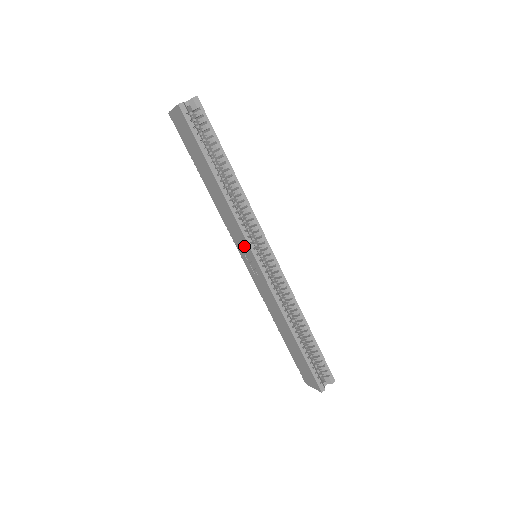
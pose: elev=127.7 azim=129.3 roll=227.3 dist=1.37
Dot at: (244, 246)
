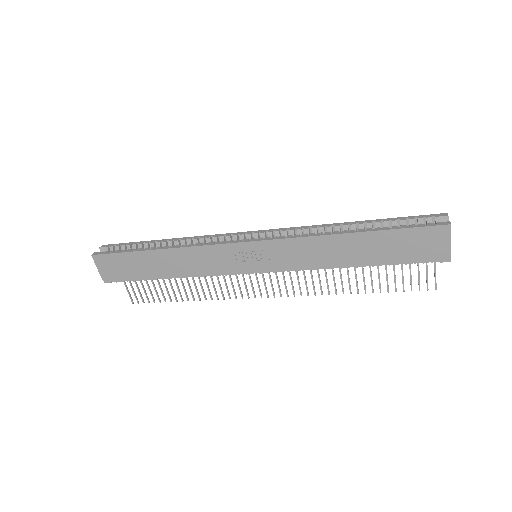
Dot at: (231, 254)
